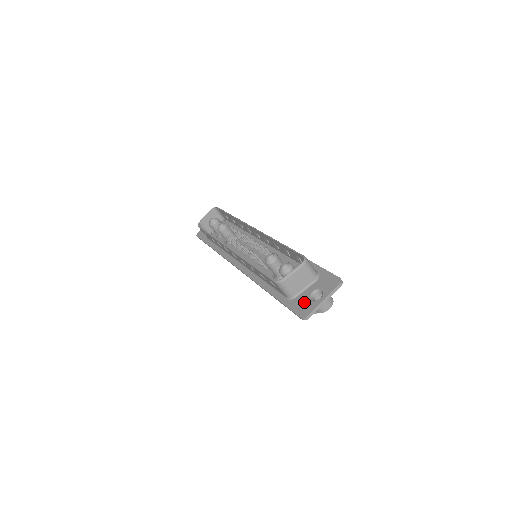
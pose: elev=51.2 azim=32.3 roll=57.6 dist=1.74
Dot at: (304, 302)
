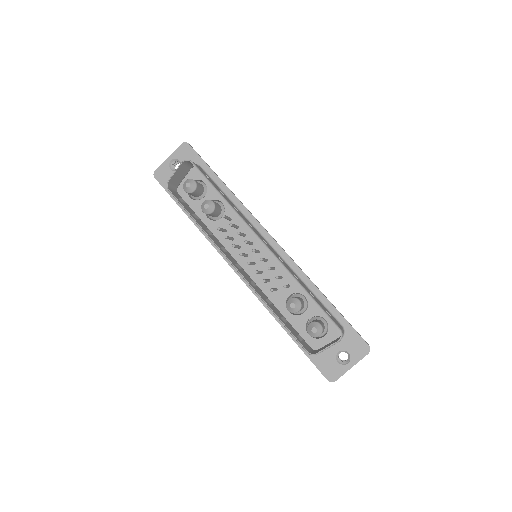
Dot at: (330, 362)
